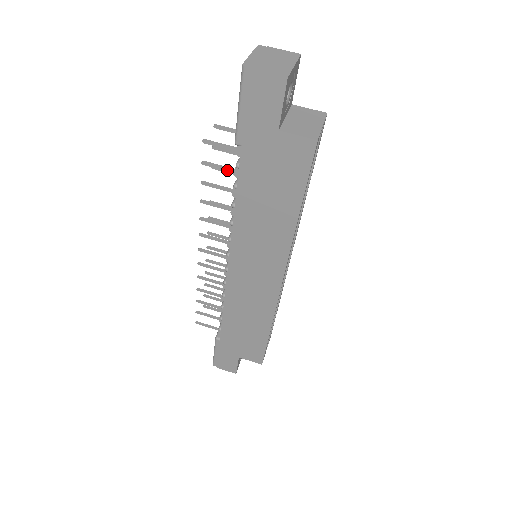
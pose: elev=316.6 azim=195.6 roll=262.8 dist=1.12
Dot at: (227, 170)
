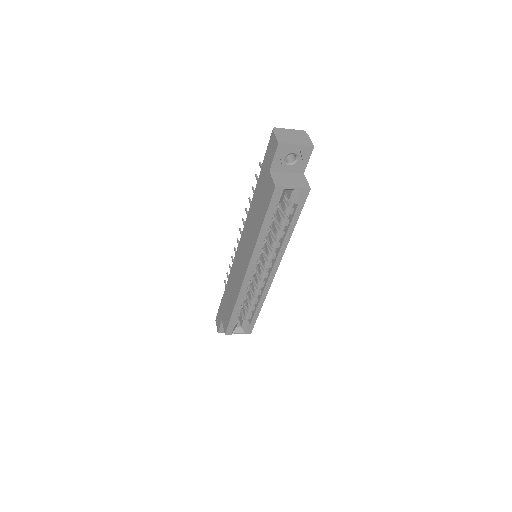
Dot at: occluded
